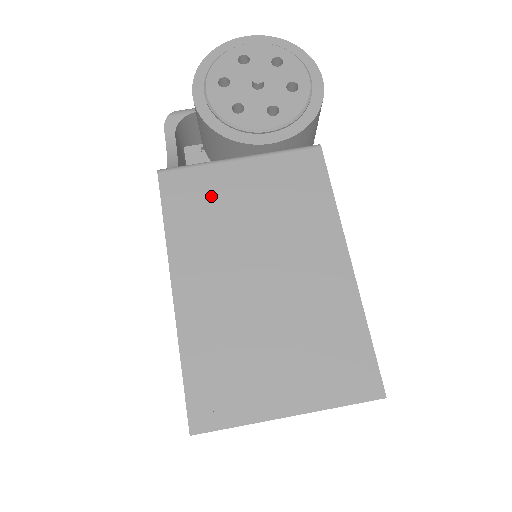
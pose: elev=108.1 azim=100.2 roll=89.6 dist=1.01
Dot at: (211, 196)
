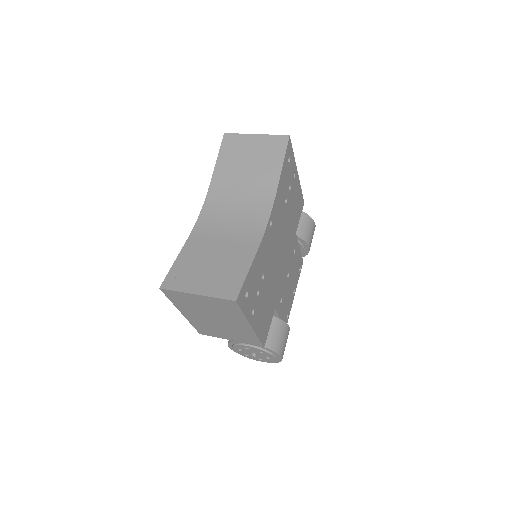
Dot at: occluded
